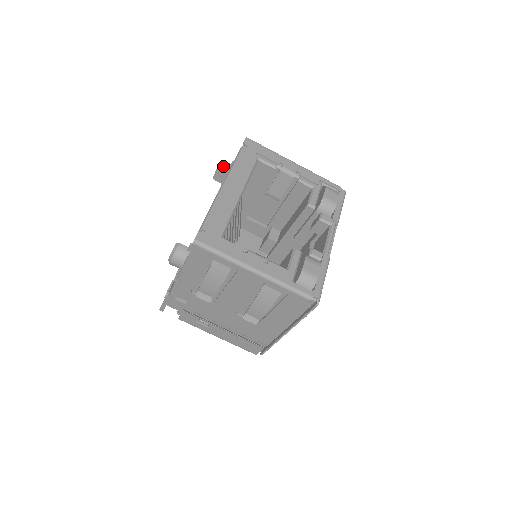
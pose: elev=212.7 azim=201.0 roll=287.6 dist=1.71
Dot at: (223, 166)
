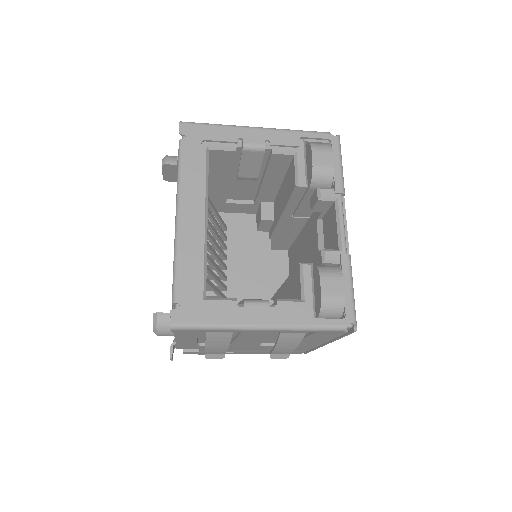
Dot at: (168, 166)
